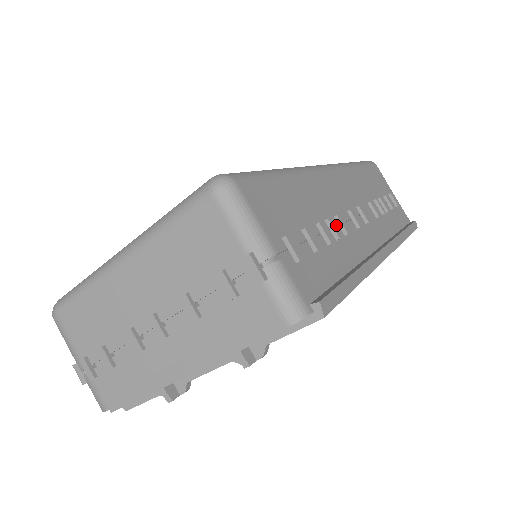
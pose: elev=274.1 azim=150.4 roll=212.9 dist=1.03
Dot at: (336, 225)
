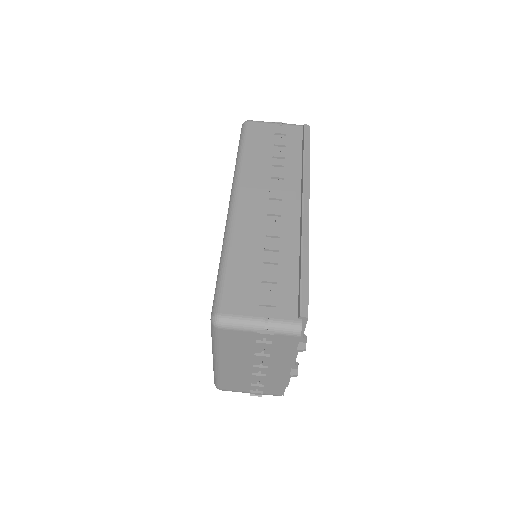
Dot at: (271, 240)
